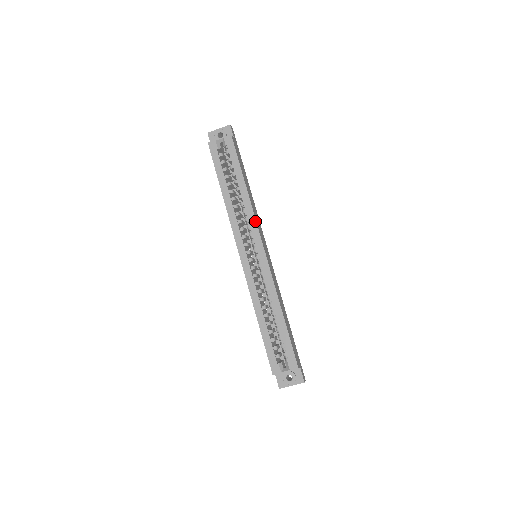
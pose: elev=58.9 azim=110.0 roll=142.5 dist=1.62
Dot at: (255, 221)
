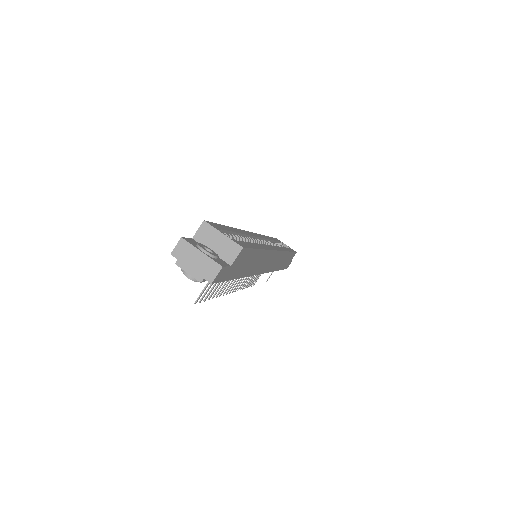
Dot at: (283, 250)
